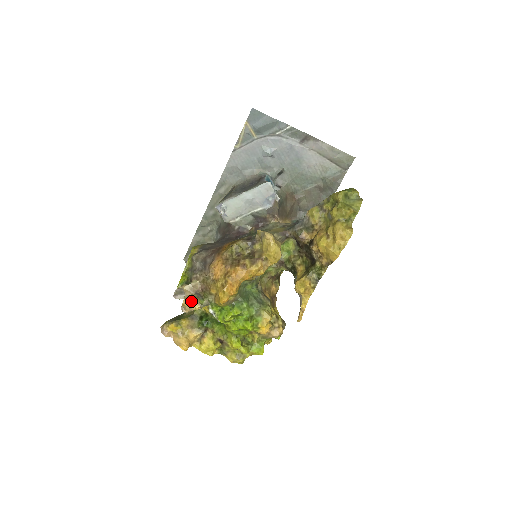
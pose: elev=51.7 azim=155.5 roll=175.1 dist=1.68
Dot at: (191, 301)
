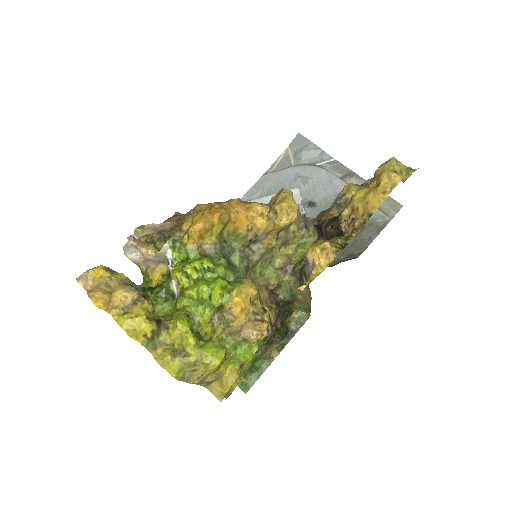
Dot at: (147, 241)
